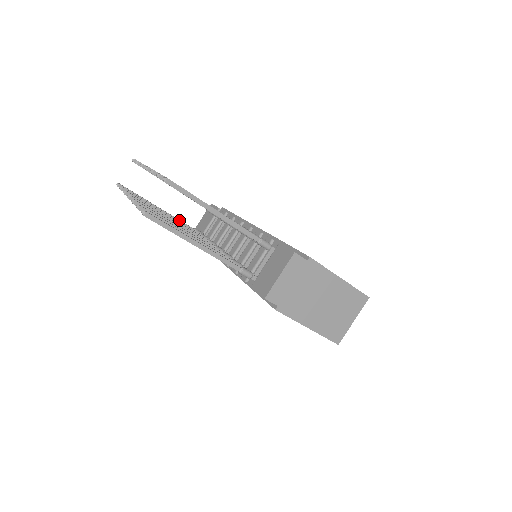
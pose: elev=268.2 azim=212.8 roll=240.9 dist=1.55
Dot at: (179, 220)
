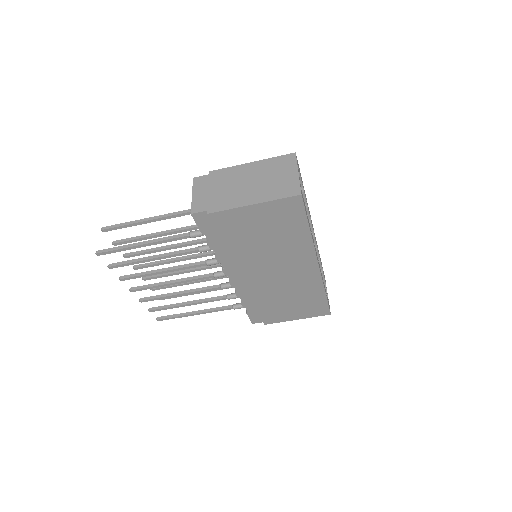
Dot at: (215, 308)
